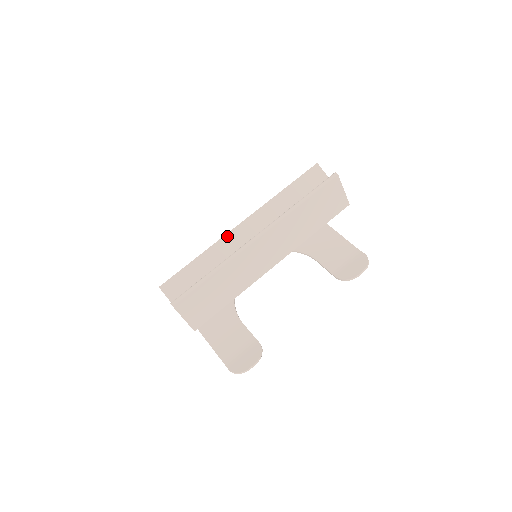
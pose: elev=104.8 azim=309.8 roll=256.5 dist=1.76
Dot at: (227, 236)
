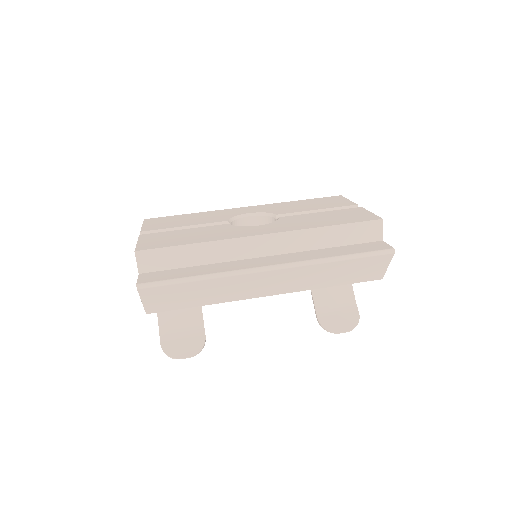
Dot at: (240, 240)
